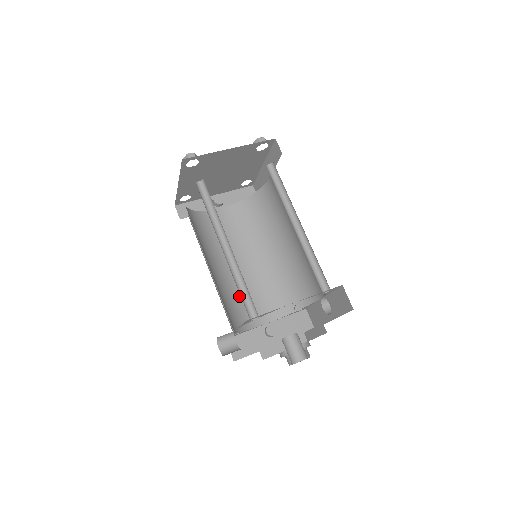
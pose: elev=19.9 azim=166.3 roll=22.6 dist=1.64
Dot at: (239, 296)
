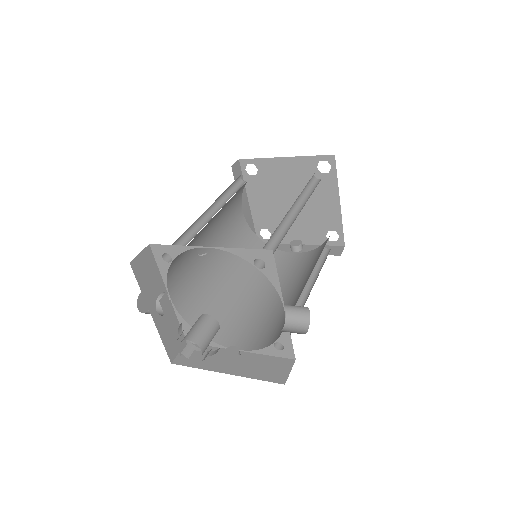
Dot at: (235, 313)
